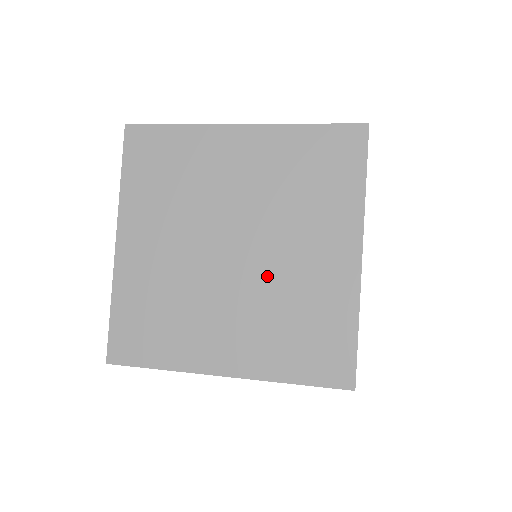
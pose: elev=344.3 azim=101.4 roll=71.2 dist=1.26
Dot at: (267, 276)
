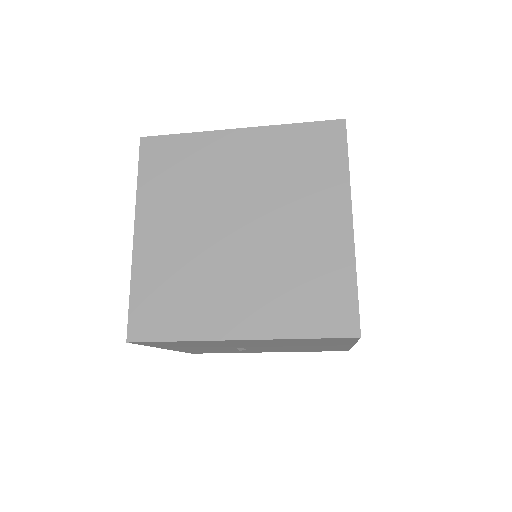
Dot at: (272, 247)
